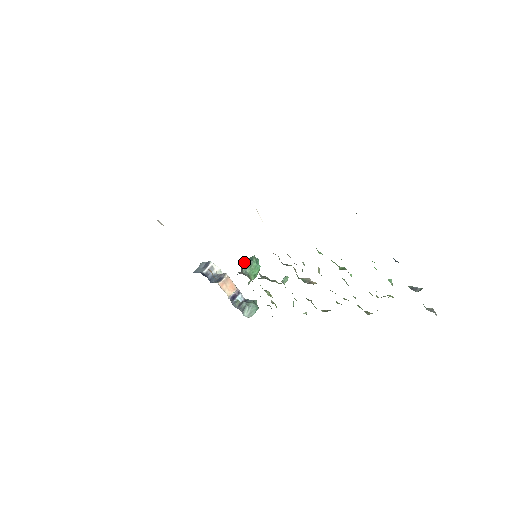
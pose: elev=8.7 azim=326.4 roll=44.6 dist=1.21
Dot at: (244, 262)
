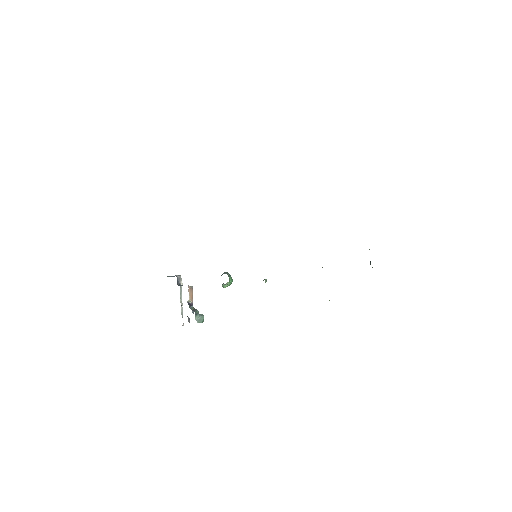
Dot at: (226, 272)
